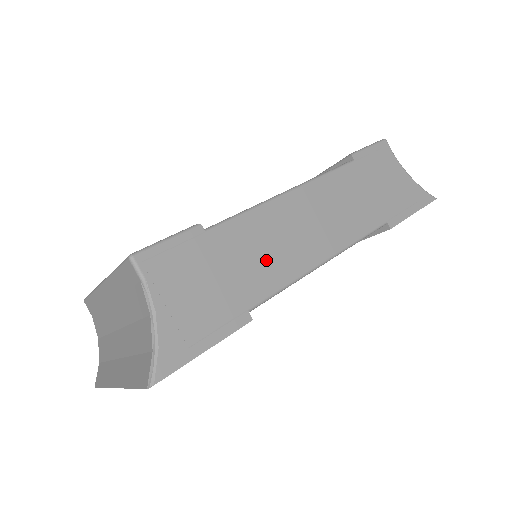
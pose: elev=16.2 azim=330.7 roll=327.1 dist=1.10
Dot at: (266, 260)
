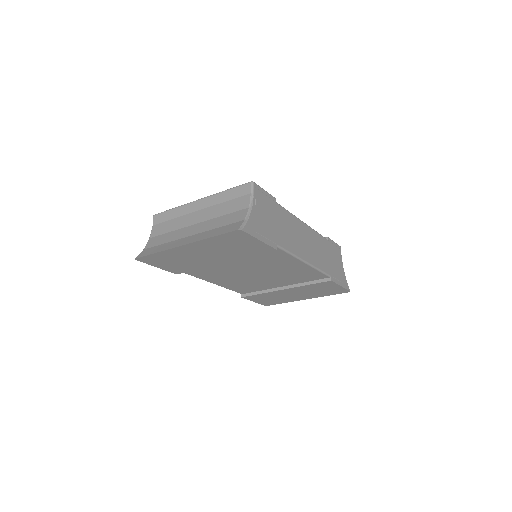
Dot at: (289, 236)
